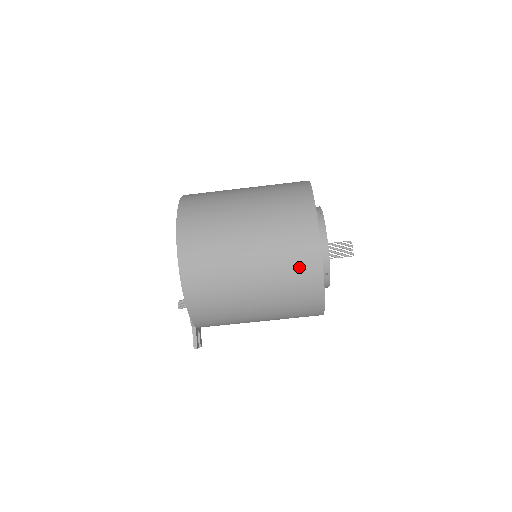
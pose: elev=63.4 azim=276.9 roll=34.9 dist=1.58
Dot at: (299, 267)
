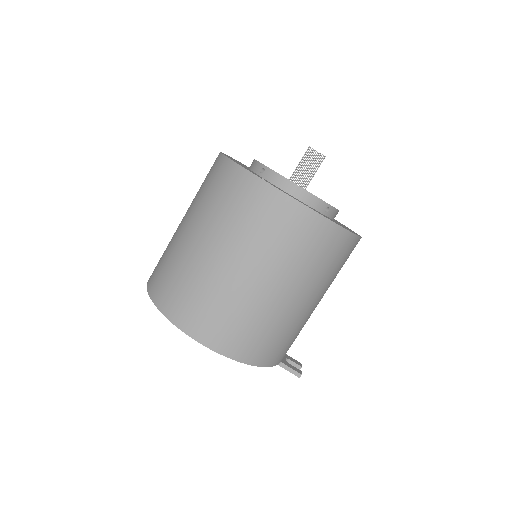
Dot at: (303, 239)
